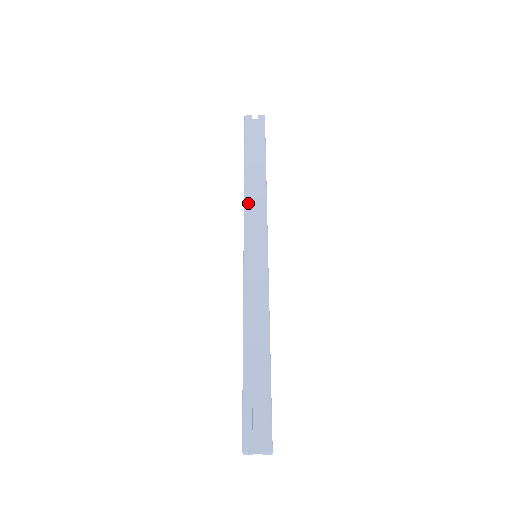
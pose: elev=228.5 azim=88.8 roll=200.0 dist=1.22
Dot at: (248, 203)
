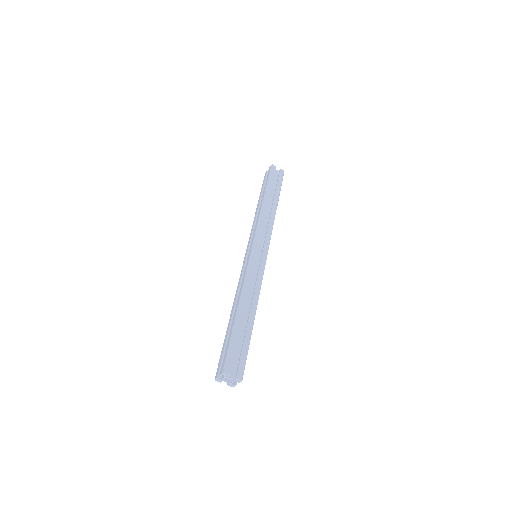
Dot at: (262, 219)
